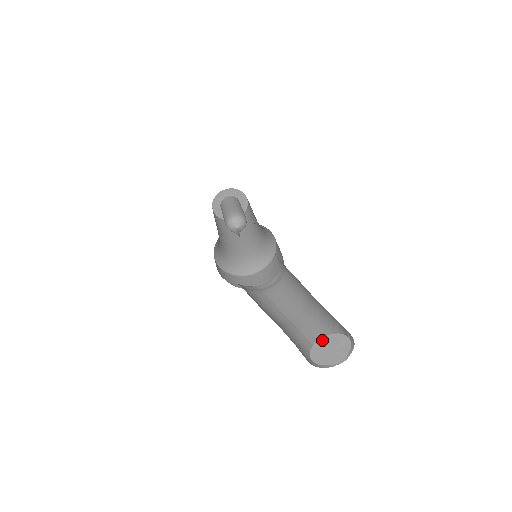
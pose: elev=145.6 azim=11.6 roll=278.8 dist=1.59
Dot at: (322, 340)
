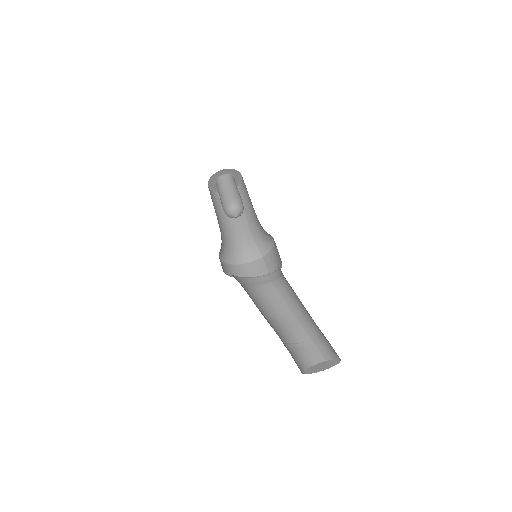
Dot at: (310, 368)
